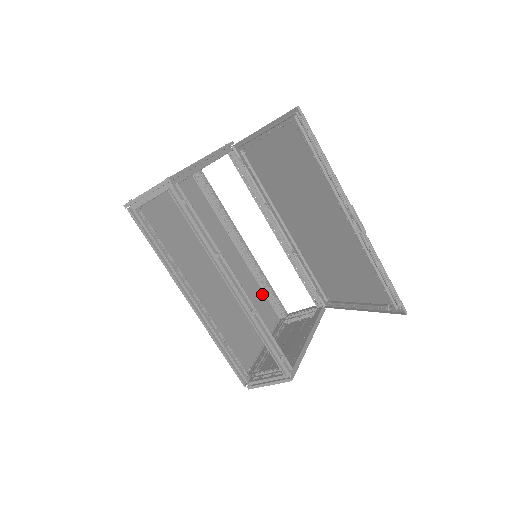
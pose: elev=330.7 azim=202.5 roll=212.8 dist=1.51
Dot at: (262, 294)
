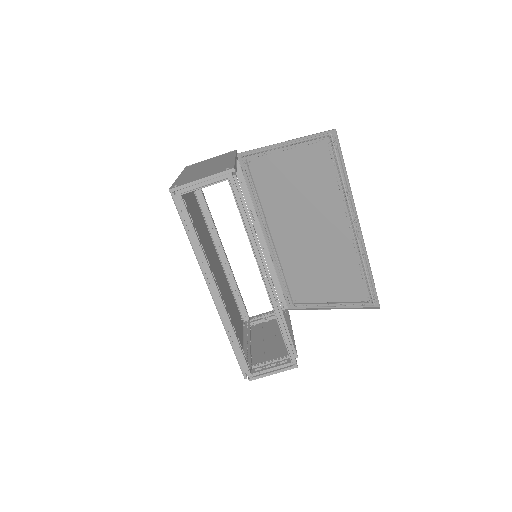
Dot at: (233, 297)
